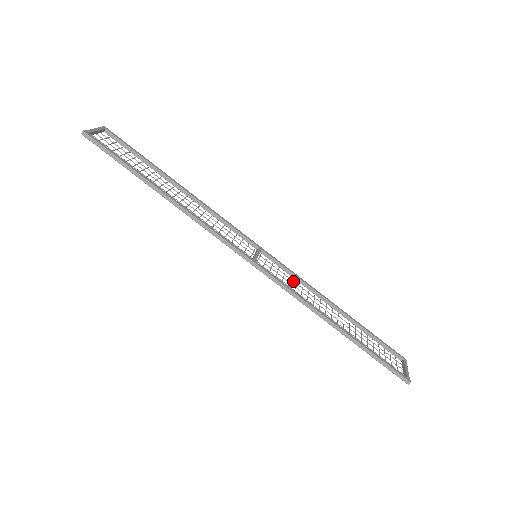
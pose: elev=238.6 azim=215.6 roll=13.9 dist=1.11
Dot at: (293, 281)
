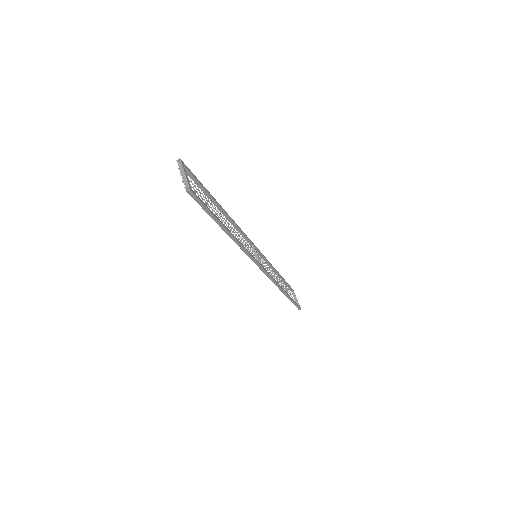
Dot at: (263, 262)
